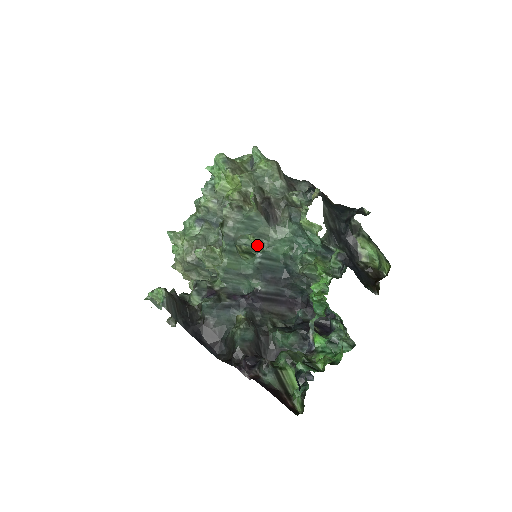
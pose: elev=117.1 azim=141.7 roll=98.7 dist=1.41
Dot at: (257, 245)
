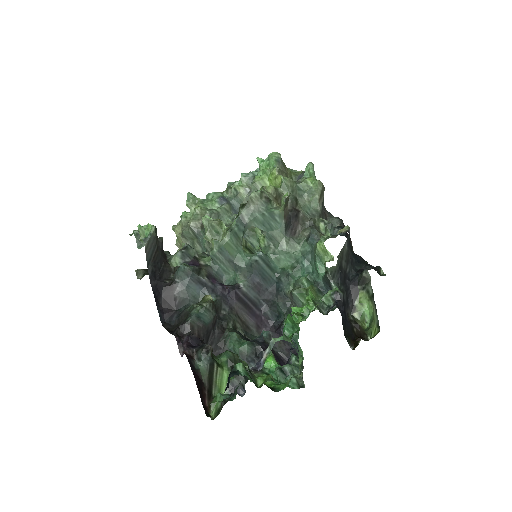
Dot at: (263, 246)
